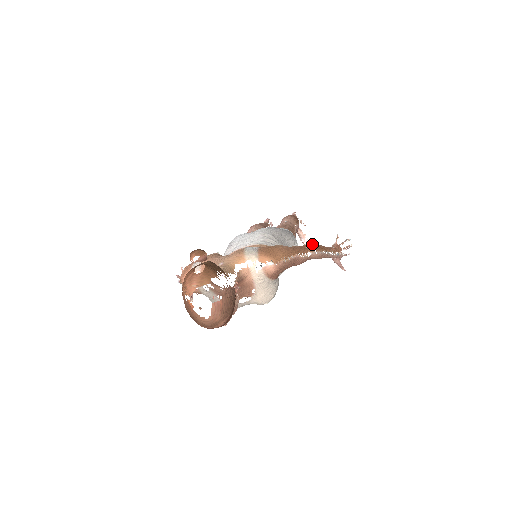
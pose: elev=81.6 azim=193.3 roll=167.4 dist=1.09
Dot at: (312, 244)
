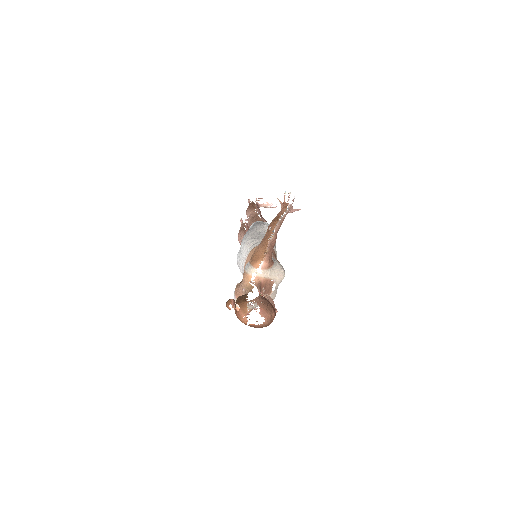
Dot at: (270, 224)
